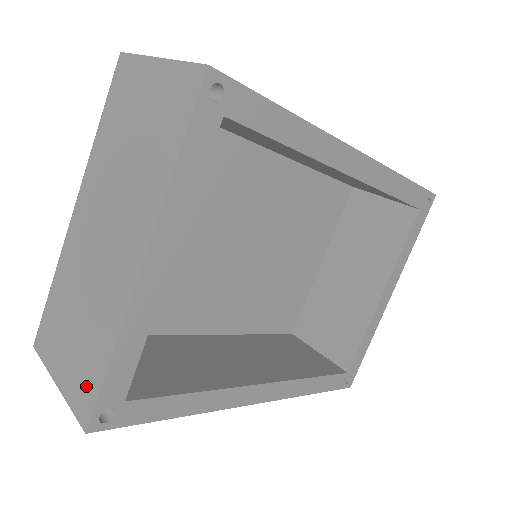
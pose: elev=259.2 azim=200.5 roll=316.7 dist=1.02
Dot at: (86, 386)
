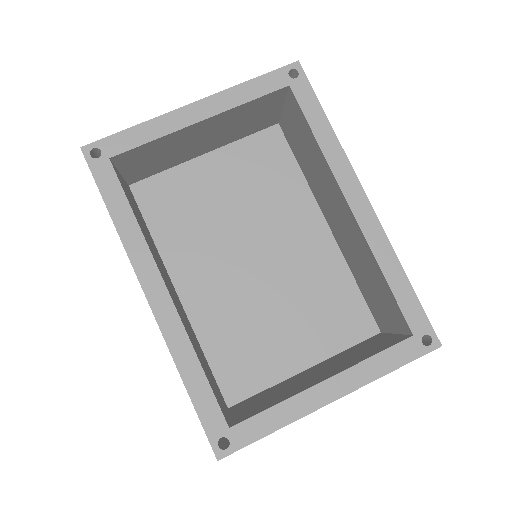
Dot at: occluded
